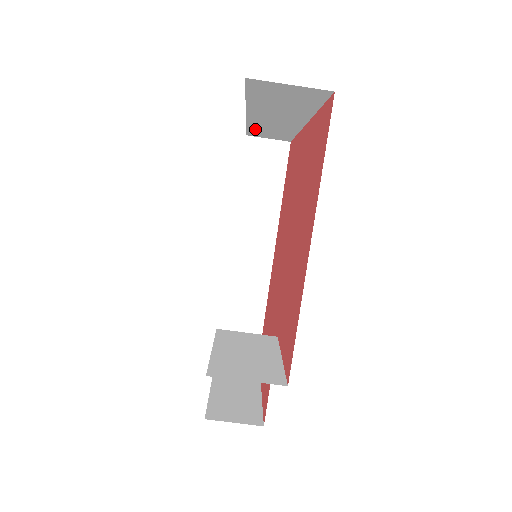
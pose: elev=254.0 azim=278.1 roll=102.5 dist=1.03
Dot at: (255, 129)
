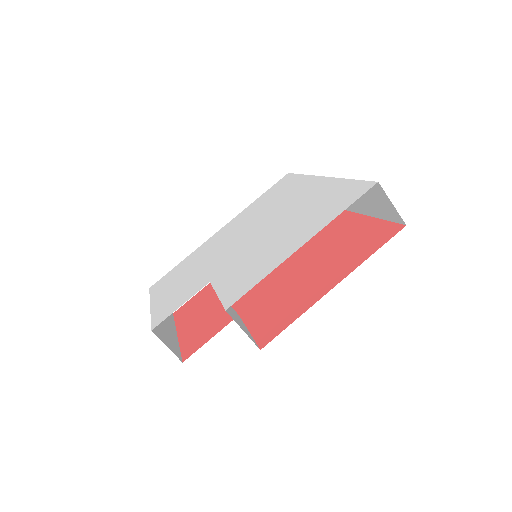
Dot at: occluded
